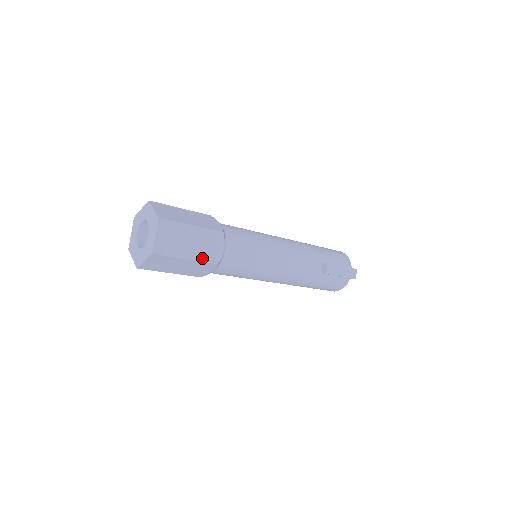
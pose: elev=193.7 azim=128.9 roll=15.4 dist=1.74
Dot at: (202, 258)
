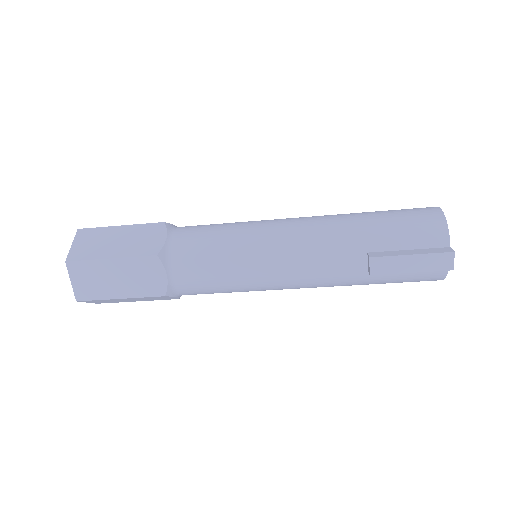
Dot at: (140, 293)
